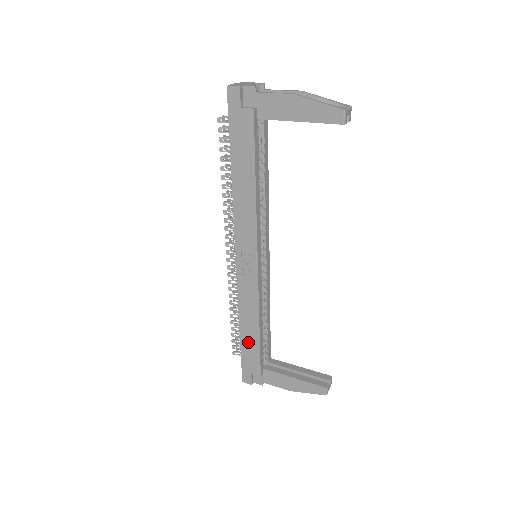
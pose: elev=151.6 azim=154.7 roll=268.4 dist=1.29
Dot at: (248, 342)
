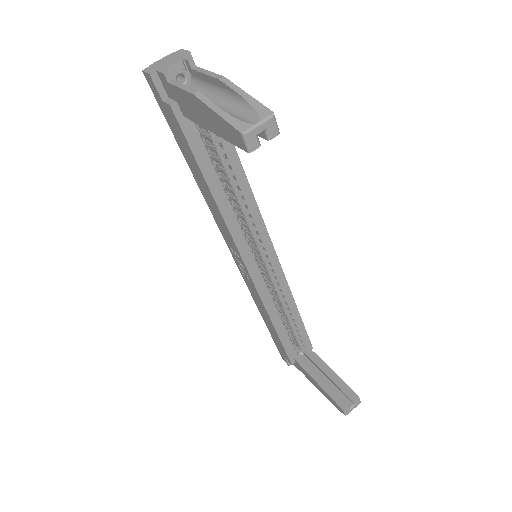
Dot at: (272, 332)
